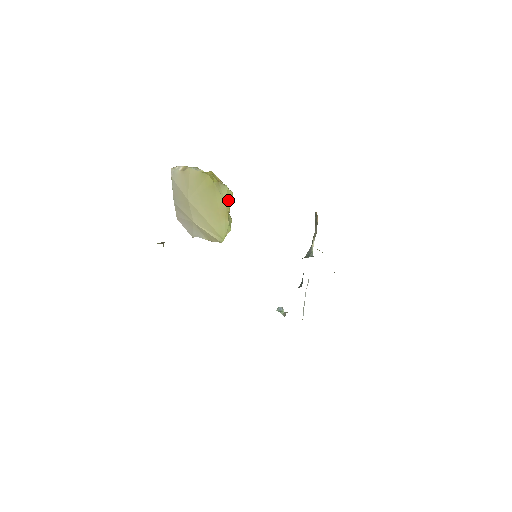
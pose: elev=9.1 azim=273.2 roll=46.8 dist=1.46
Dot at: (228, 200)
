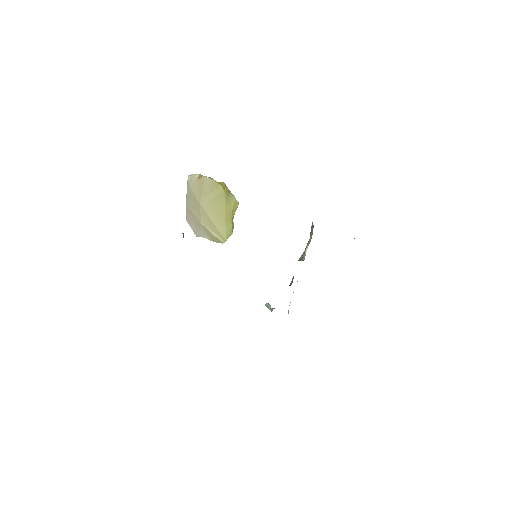
Dot at: (234, 208)
